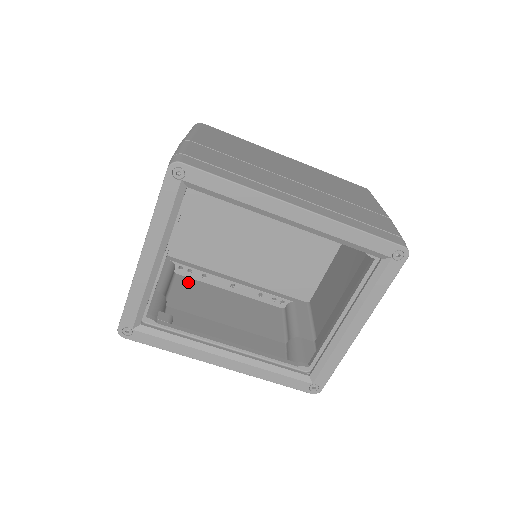
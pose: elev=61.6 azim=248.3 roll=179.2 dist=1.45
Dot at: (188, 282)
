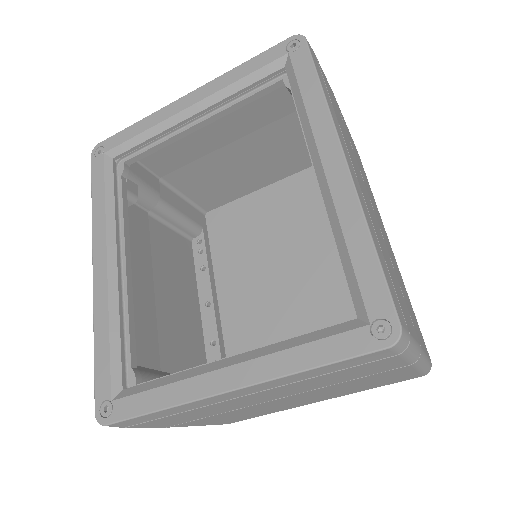
Dot at: (188, 253)
